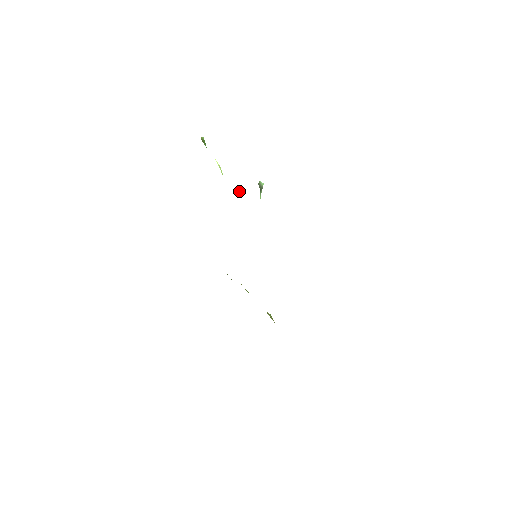
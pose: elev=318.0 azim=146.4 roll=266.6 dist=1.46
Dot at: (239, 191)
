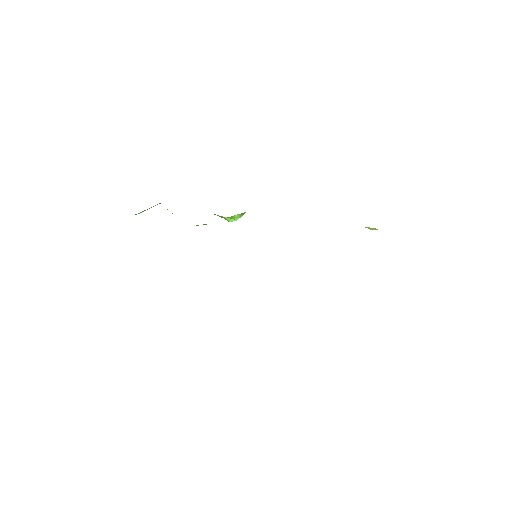
Dot at: occluded
